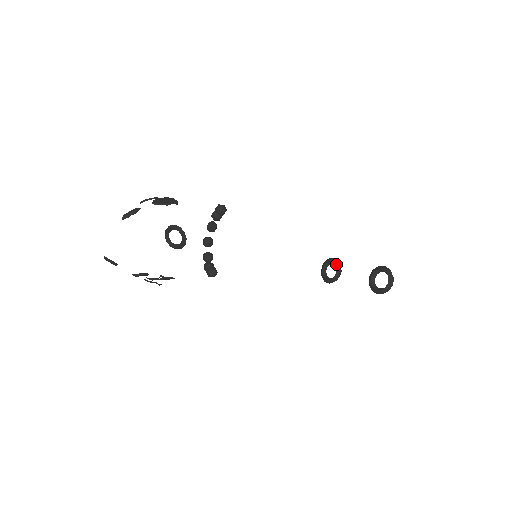
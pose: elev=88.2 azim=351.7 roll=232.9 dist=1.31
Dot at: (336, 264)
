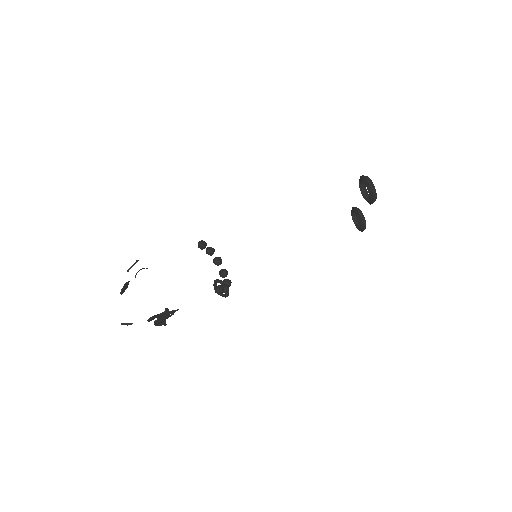
Dot at: (353, 211)
